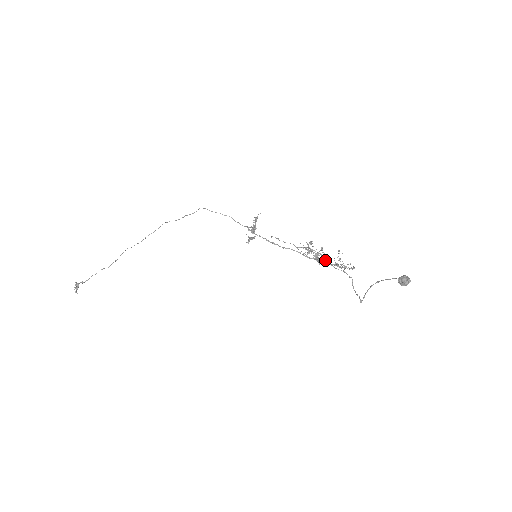
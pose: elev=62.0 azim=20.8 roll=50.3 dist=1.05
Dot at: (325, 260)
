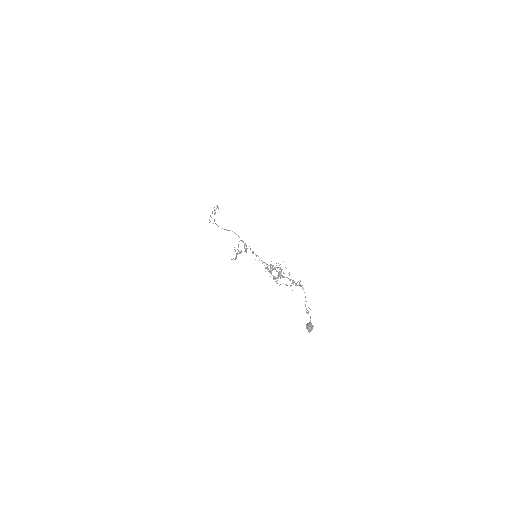
Dot at: occluded
